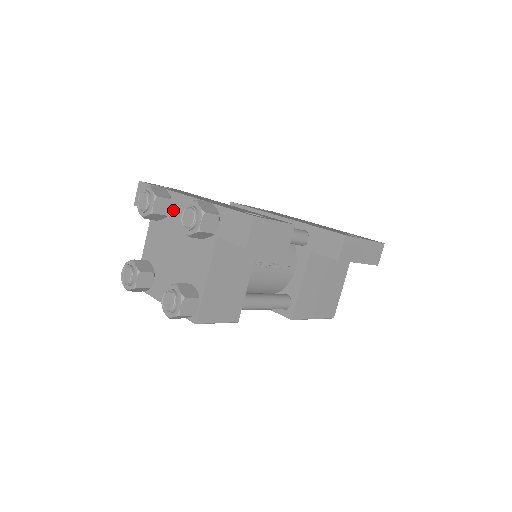
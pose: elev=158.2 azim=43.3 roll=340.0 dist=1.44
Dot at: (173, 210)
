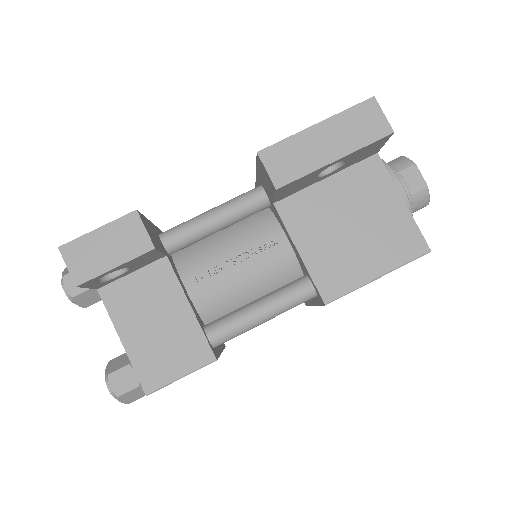
Dot at: occluded
